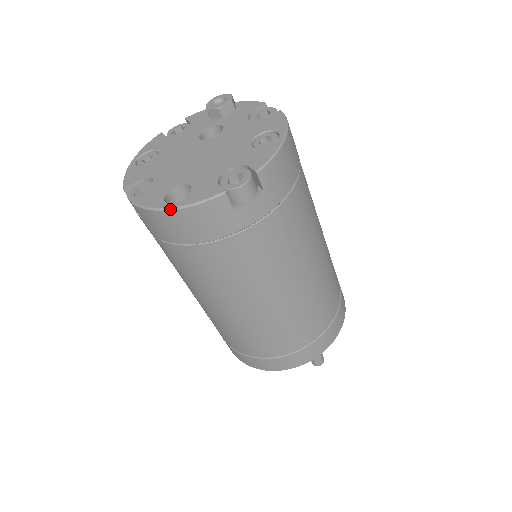
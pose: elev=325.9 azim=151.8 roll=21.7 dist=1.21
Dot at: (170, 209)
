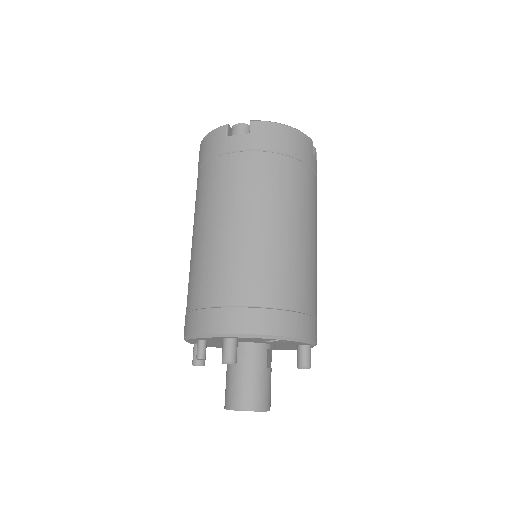
Dot at: (204, 138)
